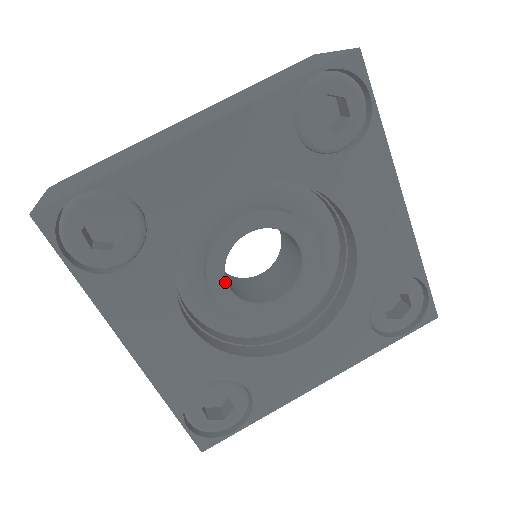
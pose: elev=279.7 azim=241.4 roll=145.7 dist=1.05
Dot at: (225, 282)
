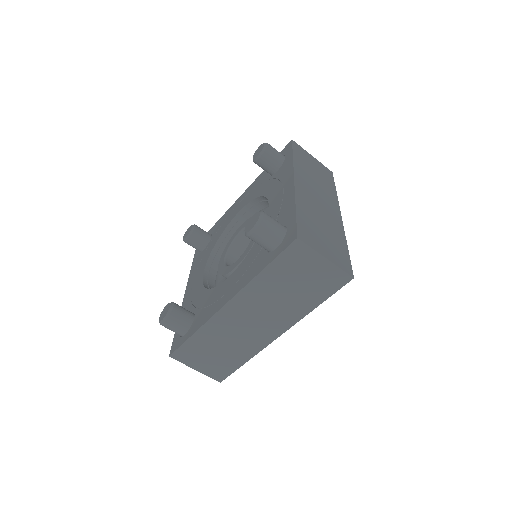
Dot at: occluded
